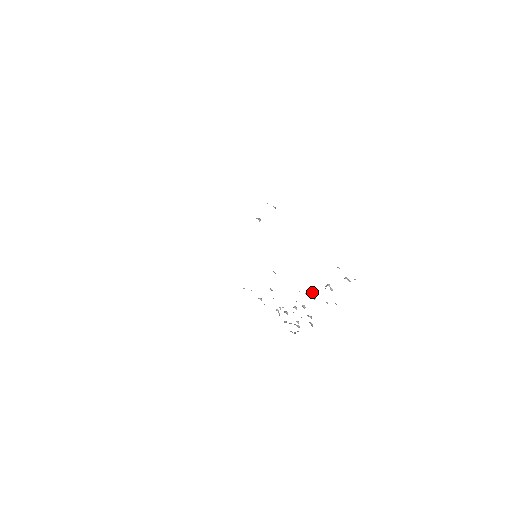
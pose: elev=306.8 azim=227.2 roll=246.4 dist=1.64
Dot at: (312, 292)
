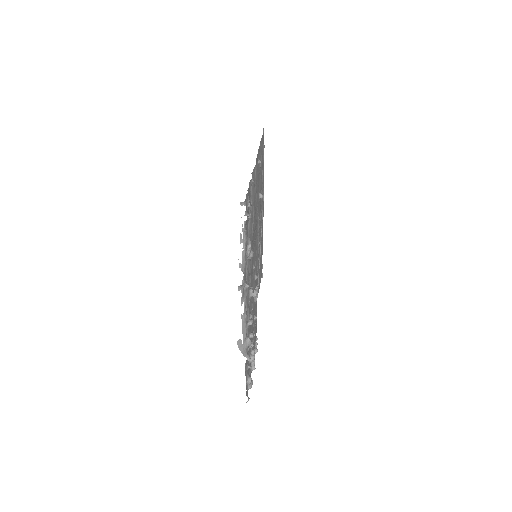
Dot at: (256, 288)
